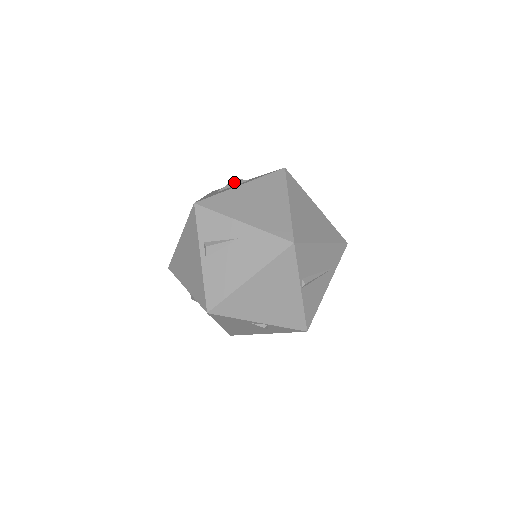
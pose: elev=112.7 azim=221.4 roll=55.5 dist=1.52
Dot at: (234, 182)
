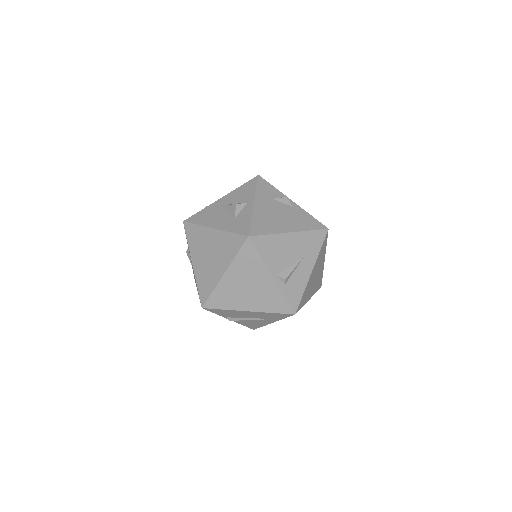
Dot at: (232, 208)
